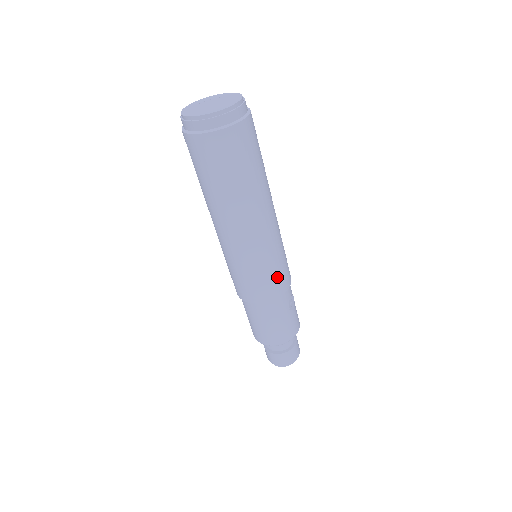
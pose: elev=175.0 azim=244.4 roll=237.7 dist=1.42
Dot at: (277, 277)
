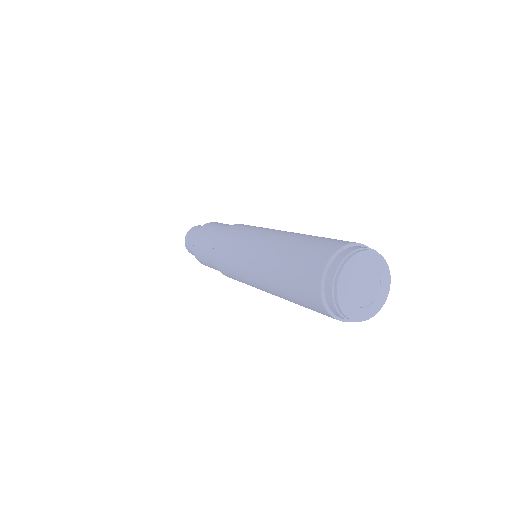
Dot at: occluded
